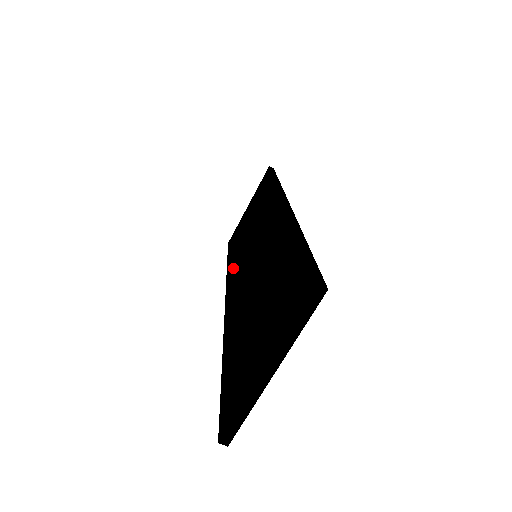
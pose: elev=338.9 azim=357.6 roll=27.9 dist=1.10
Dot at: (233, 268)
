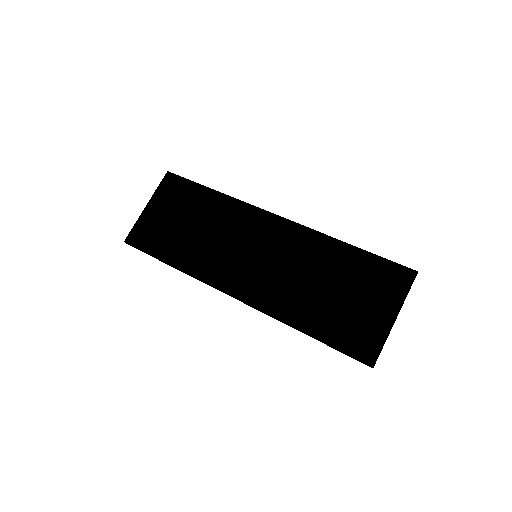
Dot at: (204, 267)
